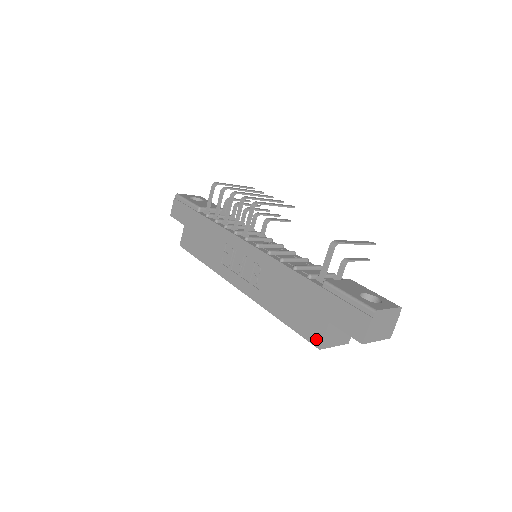
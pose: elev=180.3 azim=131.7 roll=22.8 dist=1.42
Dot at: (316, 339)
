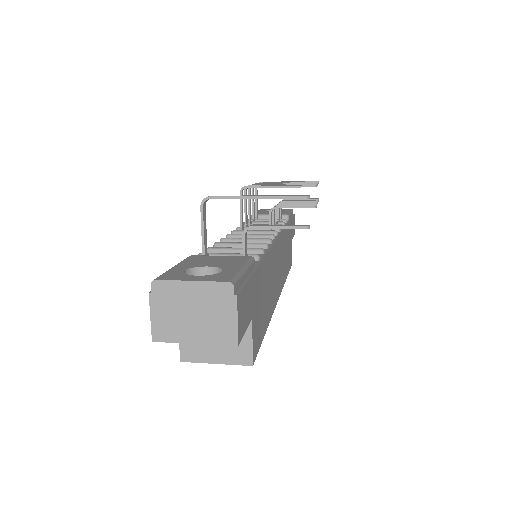
Dot at: occluded
